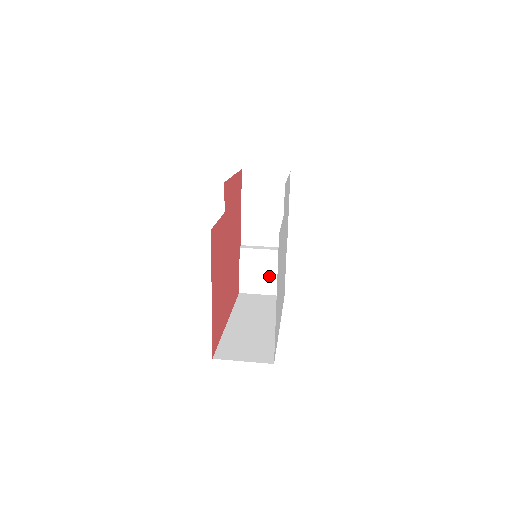
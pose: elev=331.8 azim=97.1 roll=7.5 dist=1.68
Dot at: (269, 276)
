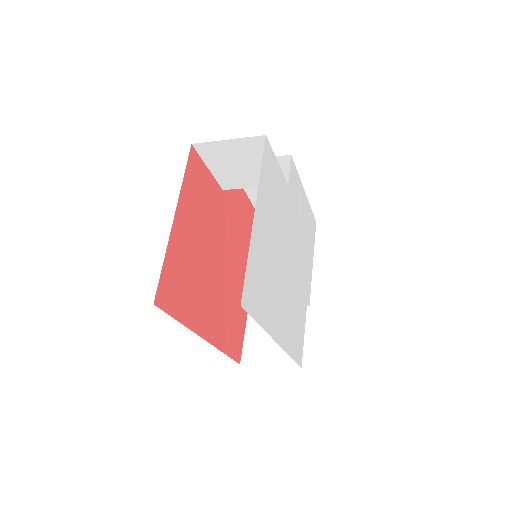
Dot at: occluded
